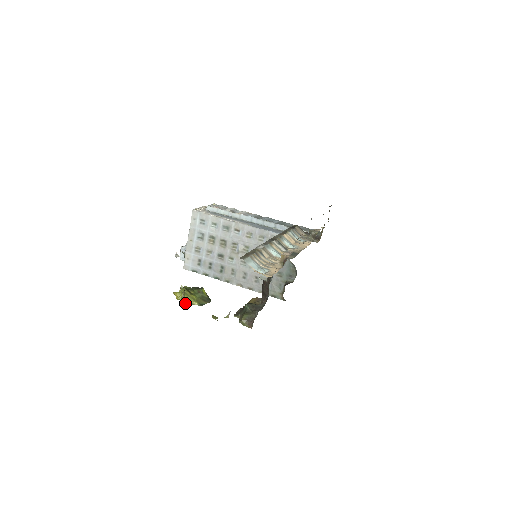
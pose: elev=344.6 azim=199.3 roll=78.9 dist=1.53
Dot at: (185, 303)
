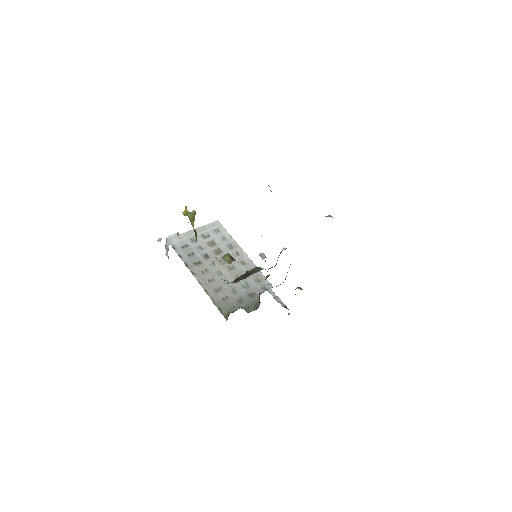
Dot at: (189, 216)
